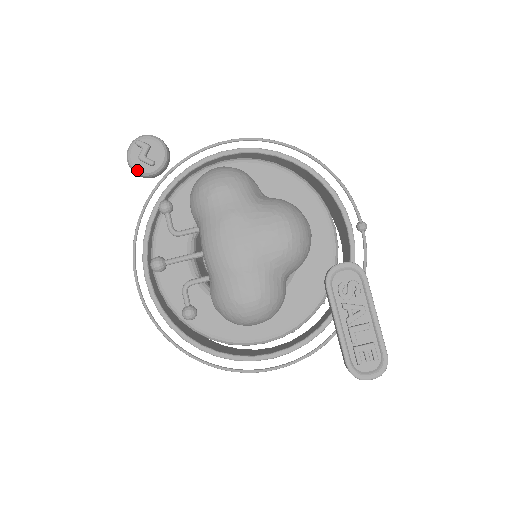
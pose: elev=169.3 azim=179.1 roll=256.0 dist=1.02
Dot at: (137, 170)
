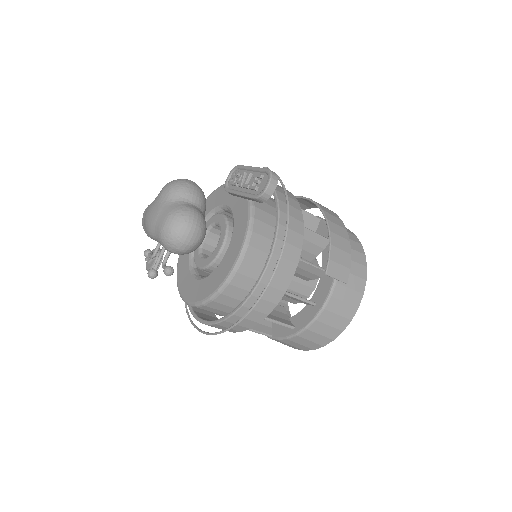
Dot at: (150, 268)
